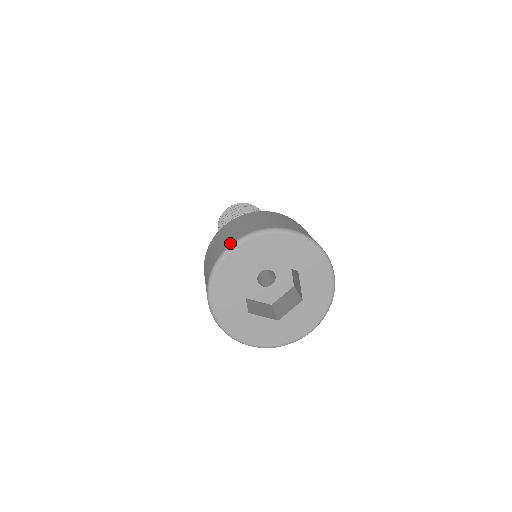
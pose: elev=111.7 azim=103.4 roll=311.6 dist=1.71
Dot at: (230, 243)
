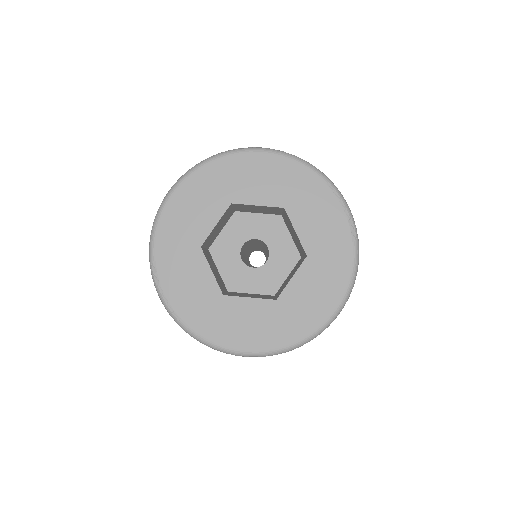
Dot at: (265, 148)
